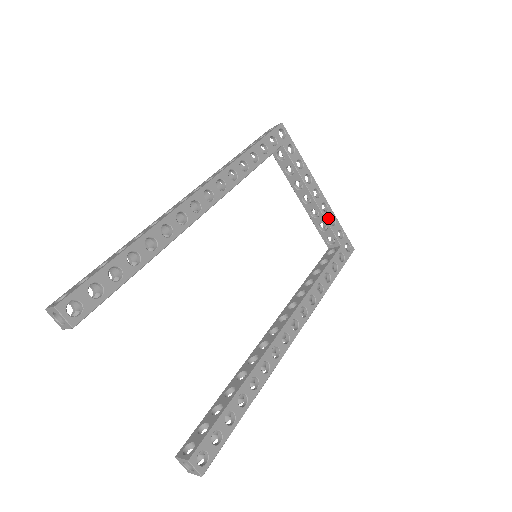
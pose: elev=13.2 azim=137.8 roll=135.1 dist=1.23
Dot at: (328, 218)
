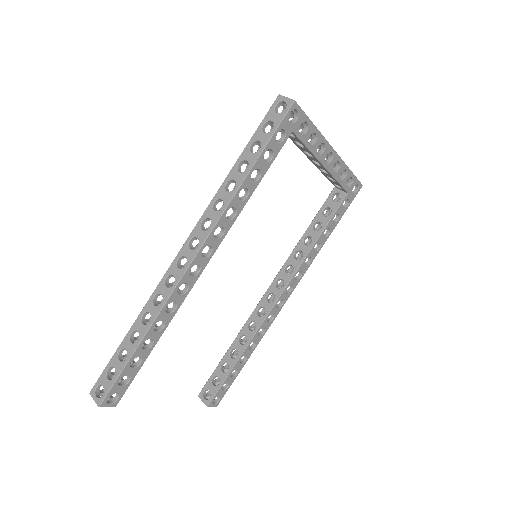
Dot at: (338, 175)
